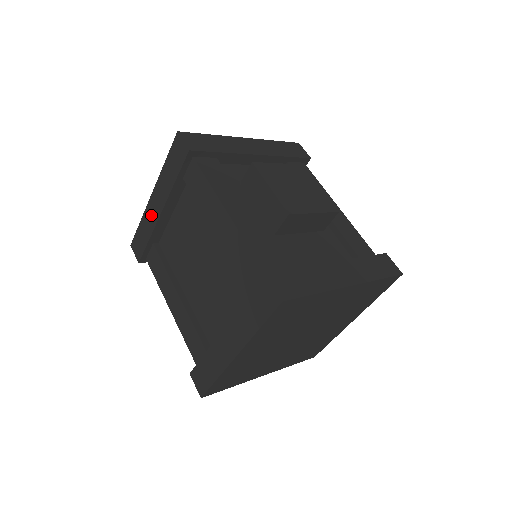
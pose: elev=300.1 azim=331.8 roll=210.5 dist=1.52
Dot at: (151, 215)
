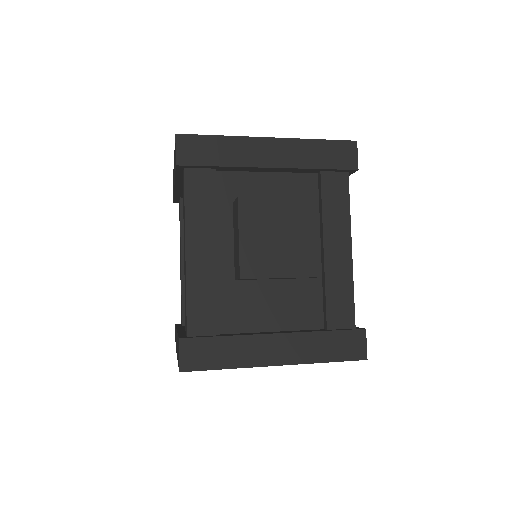
Dot at: occluded
